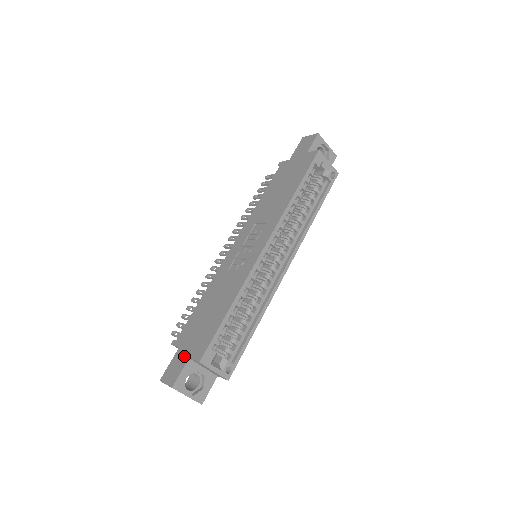
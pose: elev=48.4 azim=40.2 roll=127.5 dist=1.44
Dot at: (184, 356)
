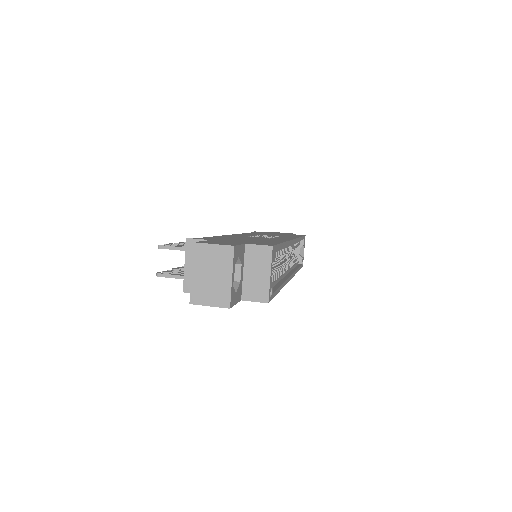
Dot at: (233, 242)
